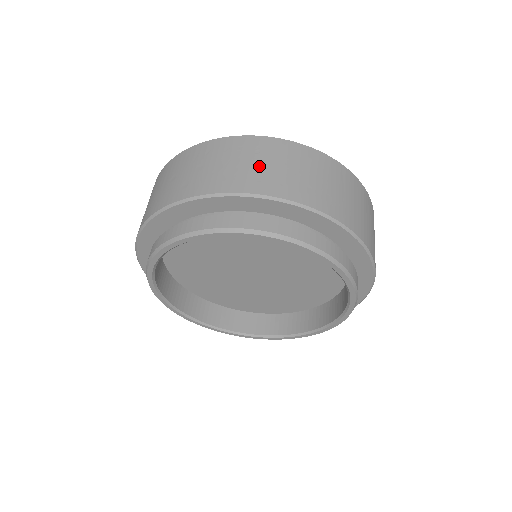
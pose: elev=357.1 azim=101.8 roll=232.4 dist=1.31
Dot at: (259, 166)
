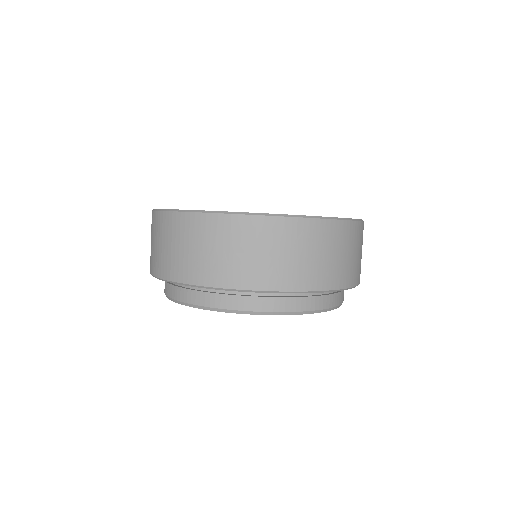
Dot at: (326, 259)
